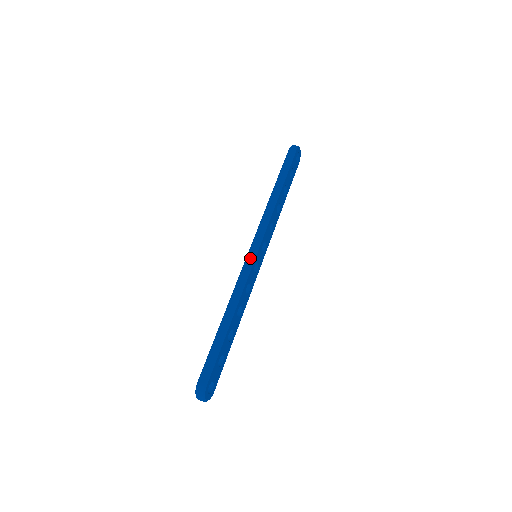
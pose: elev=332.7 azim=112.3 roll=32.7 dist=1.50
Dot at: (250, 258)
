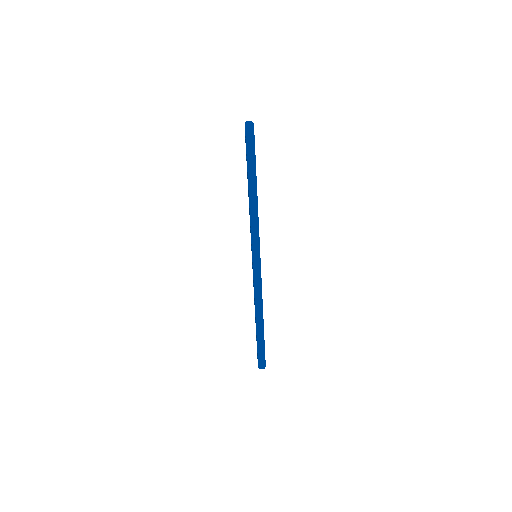
Dot at: (257, 268)
